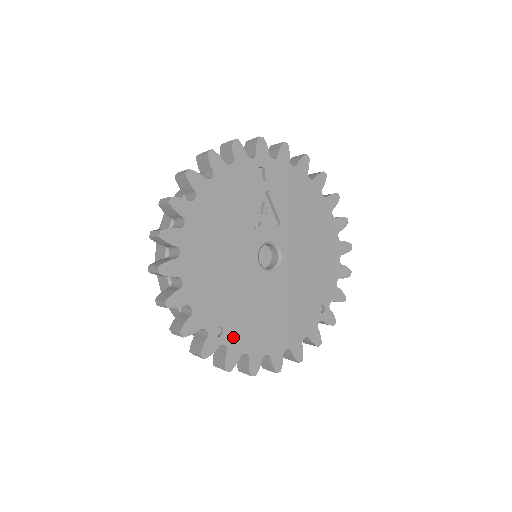
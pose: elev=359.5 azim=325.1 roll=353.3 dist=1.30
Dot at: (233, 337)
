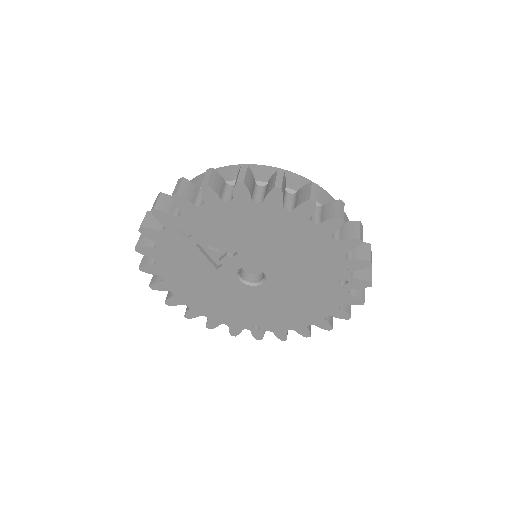
Dot at: (270, 326)
